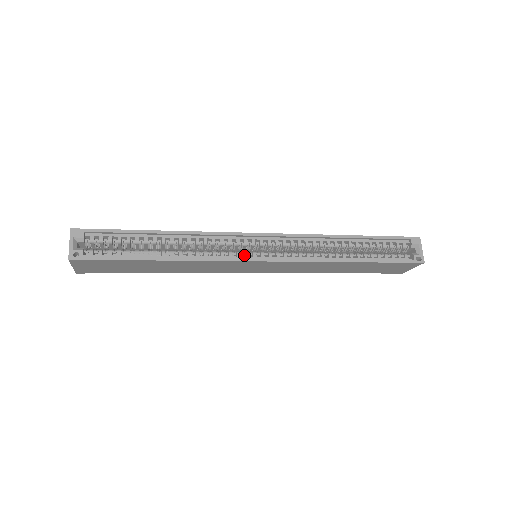
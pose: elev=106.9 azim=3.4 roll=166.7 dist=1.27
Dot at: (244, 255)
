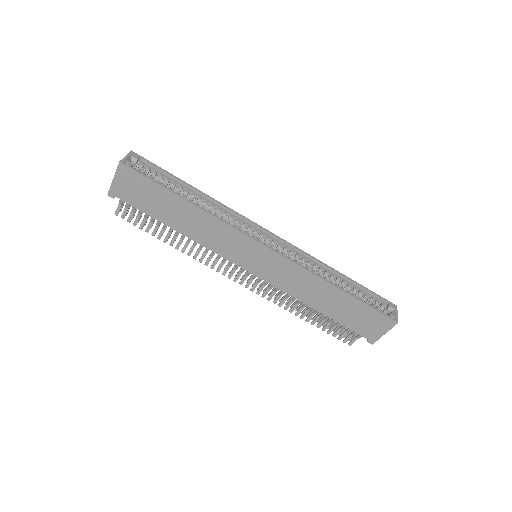
Dot at: occluded
